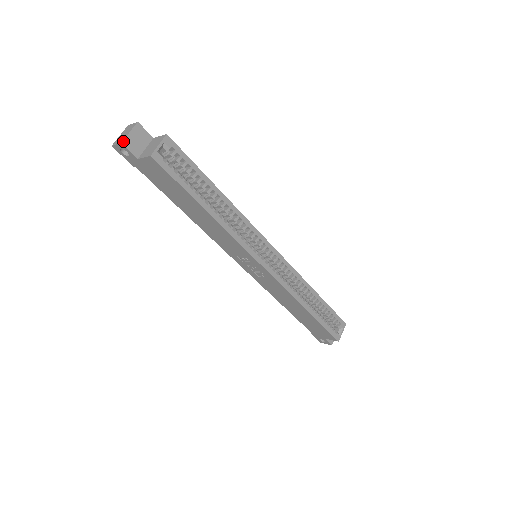
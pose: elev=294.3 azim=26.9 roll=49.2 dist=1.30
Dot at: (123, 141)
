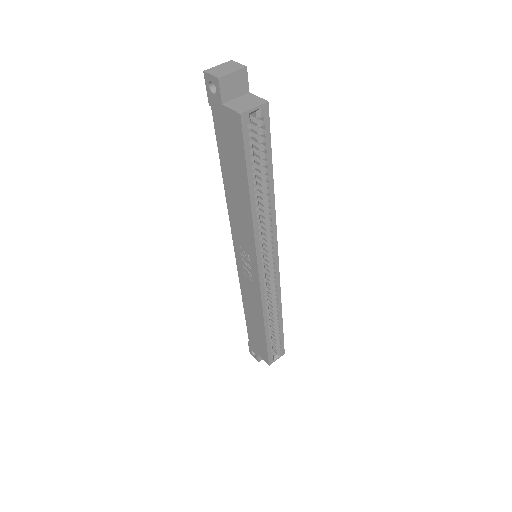
Dot at: (221, 77)
